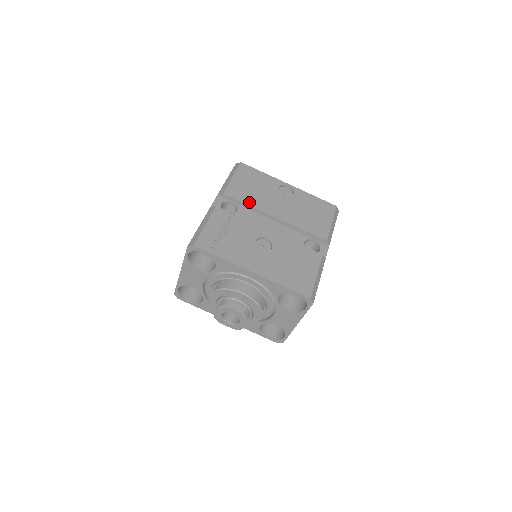
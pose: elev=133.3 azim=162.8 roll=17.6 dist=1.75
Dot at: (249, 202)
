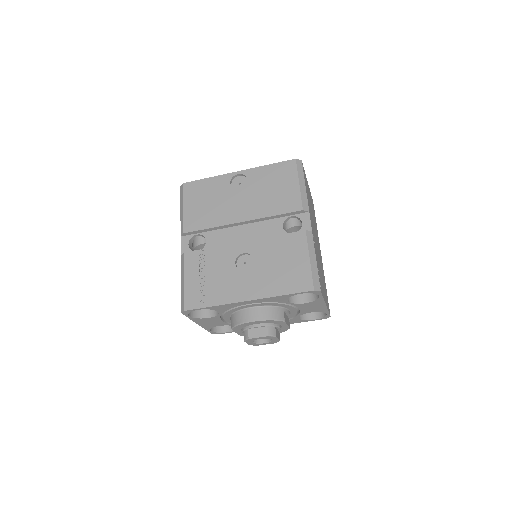
Dot at: (210, 224)
